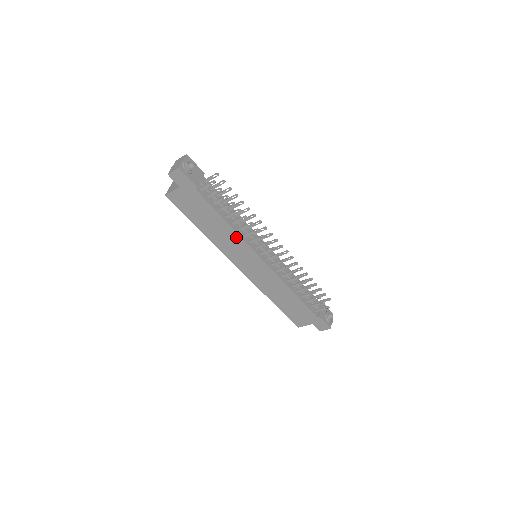
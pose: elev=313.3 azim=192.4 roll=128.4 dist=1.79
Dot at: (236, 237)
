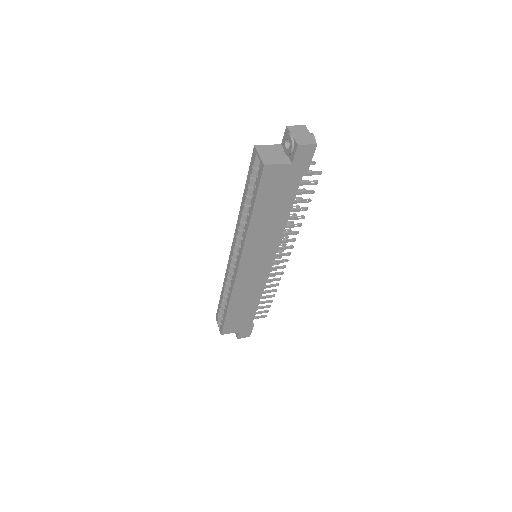
Dot at: (277, 235)
